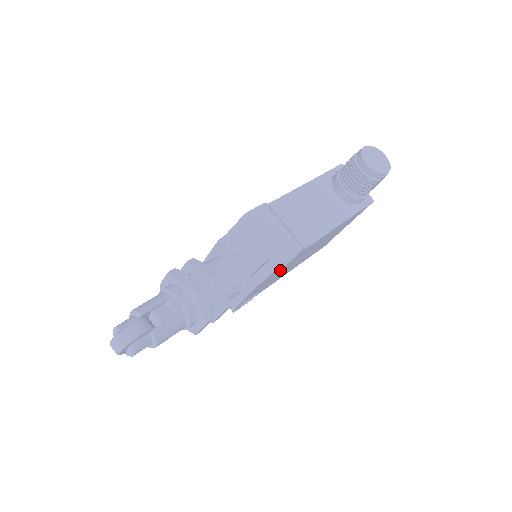
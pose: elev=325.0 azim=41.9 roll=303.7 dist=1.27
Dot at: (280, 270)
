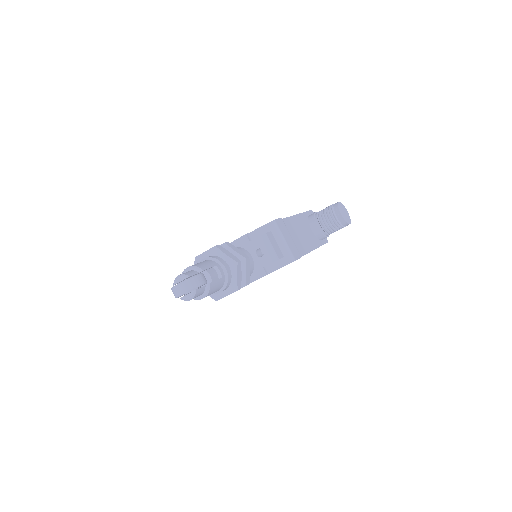
Dot at: occluded
